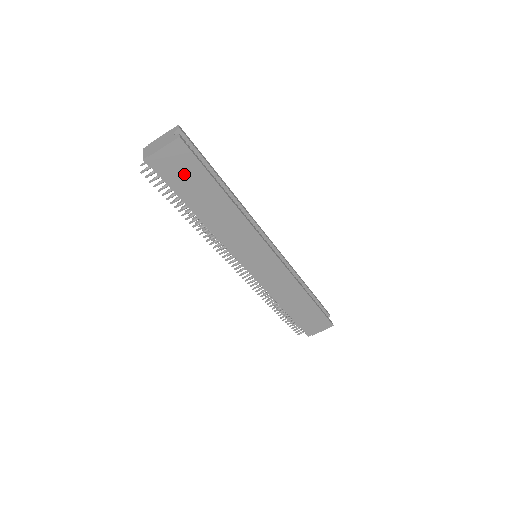
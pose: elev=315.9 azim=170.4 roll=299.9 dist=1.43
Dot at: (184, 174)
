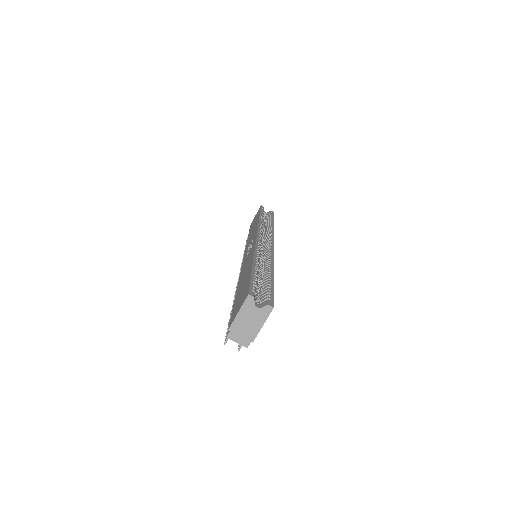
Dot at: occluded
